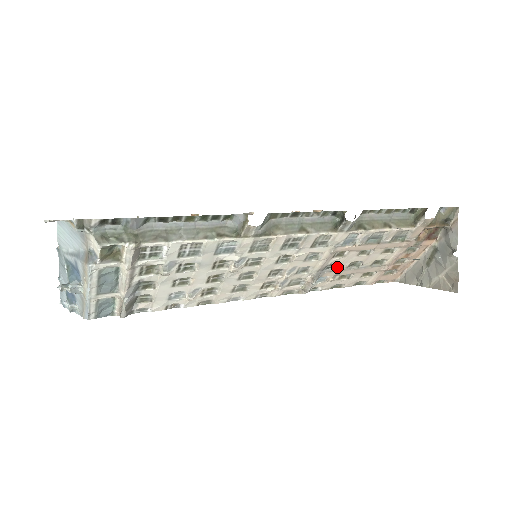
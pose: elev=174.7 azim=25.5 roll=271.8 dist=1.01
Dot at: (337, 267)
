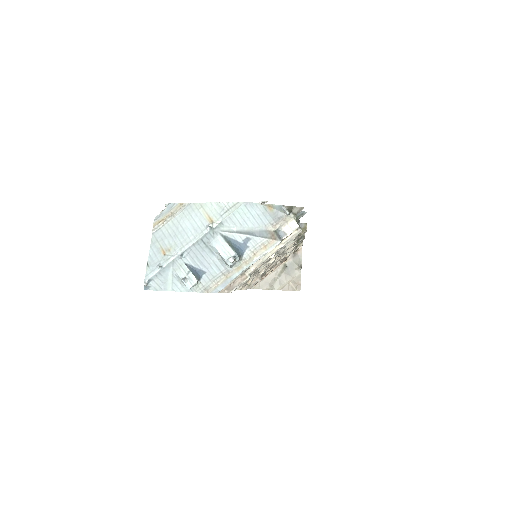
Dot at: occluded
